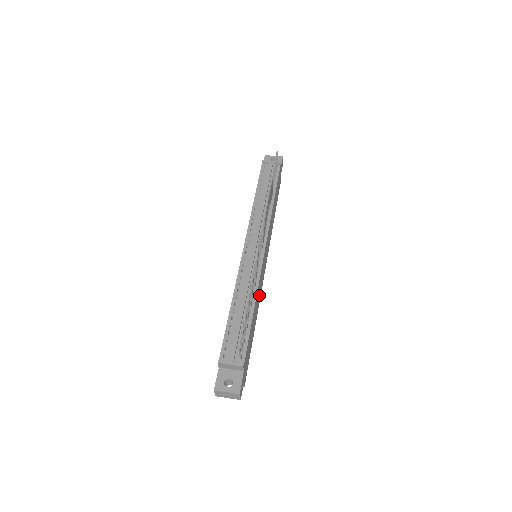
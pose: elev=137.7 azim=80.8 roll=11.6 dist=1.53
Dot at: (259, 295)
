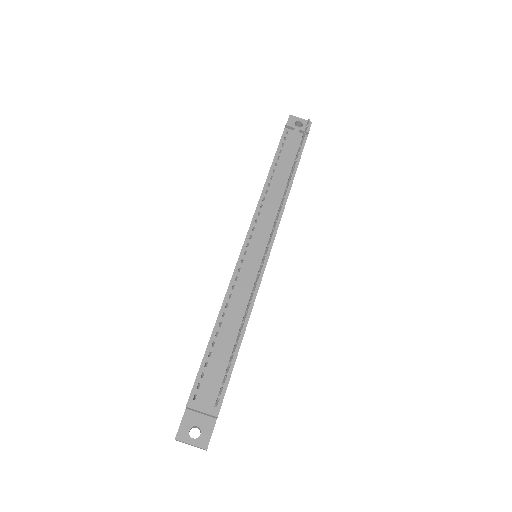
Dot at: occluded
